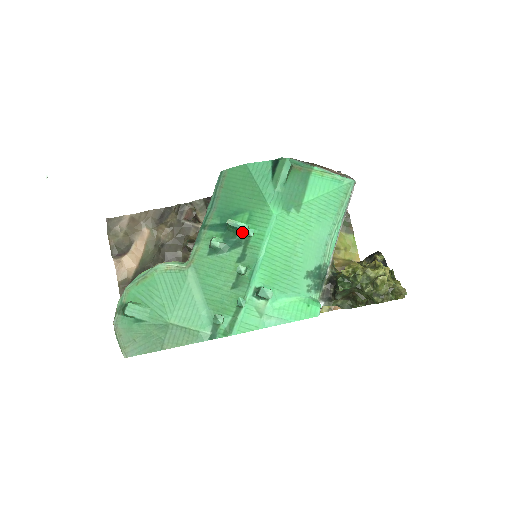
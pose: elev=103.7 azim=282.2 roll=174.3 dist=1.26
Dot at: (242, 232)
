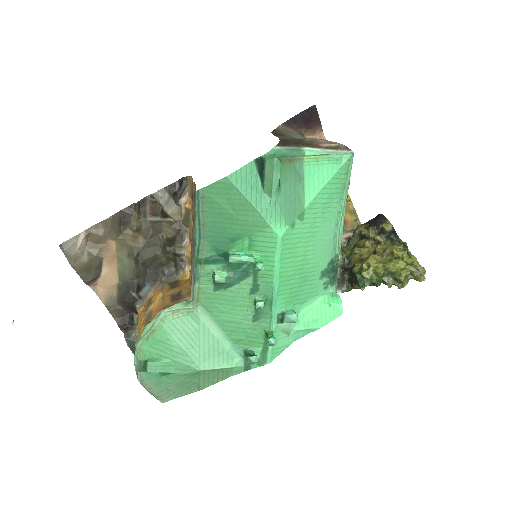
Dot at: occluded
